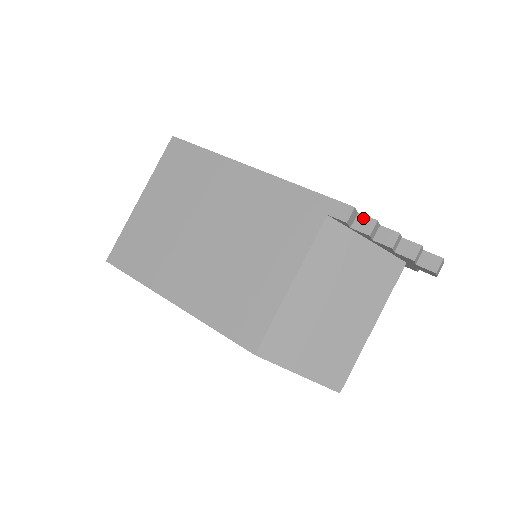
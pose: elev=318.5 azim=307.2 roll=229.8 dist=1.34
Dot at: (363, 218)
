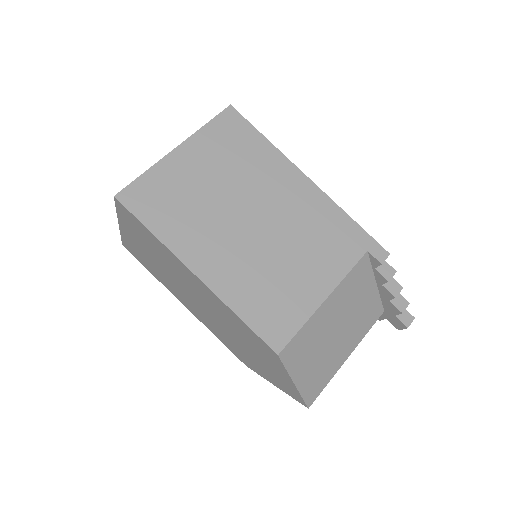
Dot at: (386, 265)
